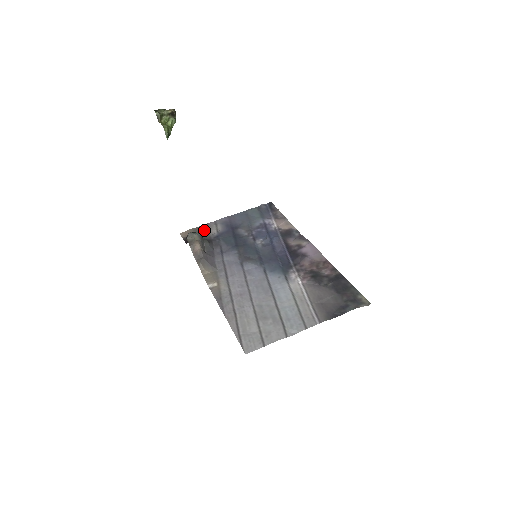
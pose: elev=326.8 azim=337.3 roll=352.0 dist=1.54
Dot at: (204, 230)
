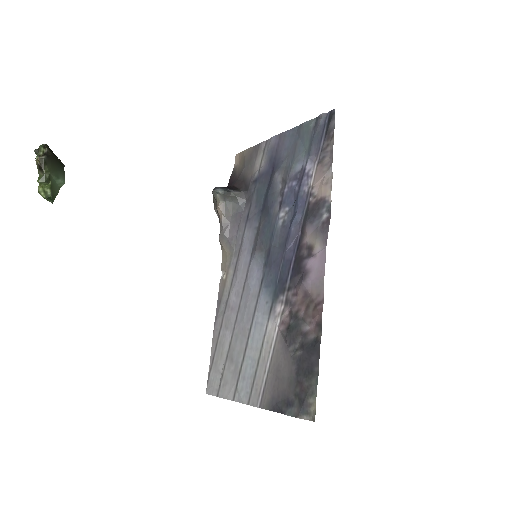
Dot at: (251, 159)
